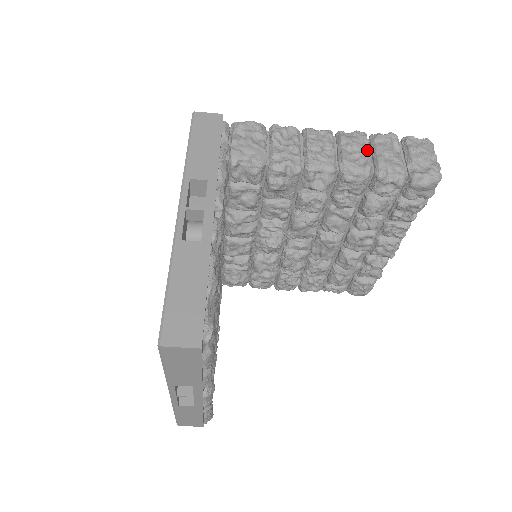
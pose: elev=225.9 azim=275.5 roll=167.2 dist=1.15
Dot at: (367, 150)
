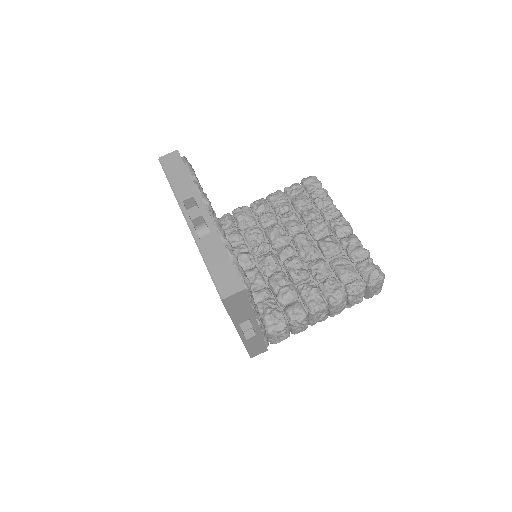
Dot at: occluded
